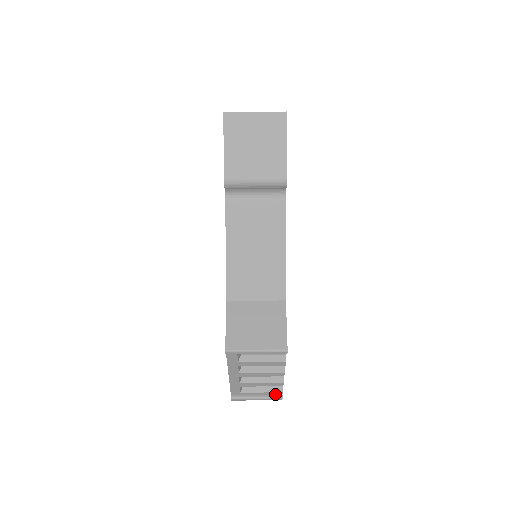
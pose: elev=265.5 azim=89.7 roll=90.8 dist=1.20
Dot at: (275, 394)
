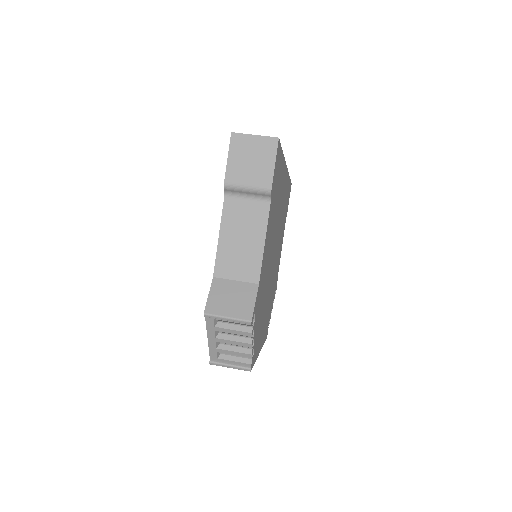
Dot at: (245, 365)
